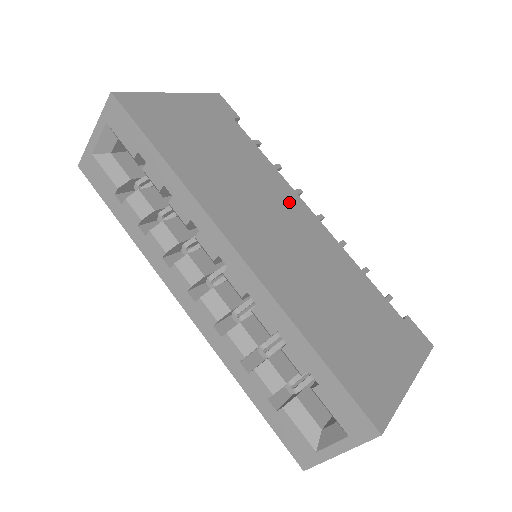
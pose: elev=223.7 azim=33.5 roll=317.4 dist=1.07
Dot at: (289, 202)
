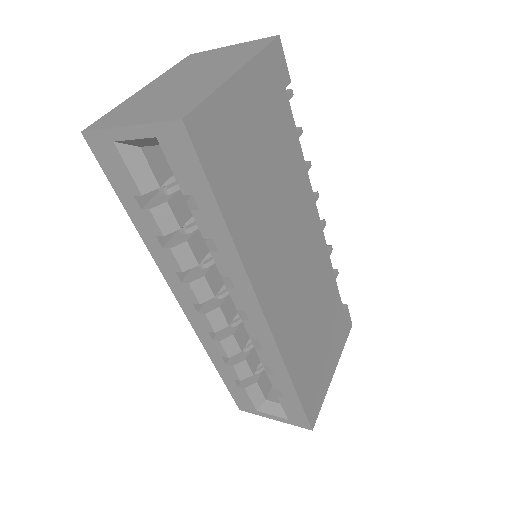
Dot at: (307, 216)
